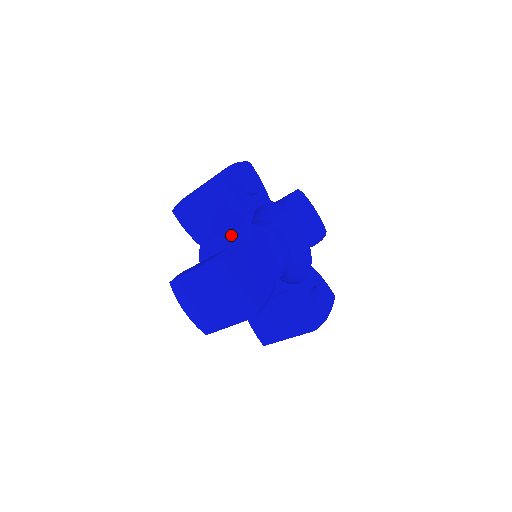
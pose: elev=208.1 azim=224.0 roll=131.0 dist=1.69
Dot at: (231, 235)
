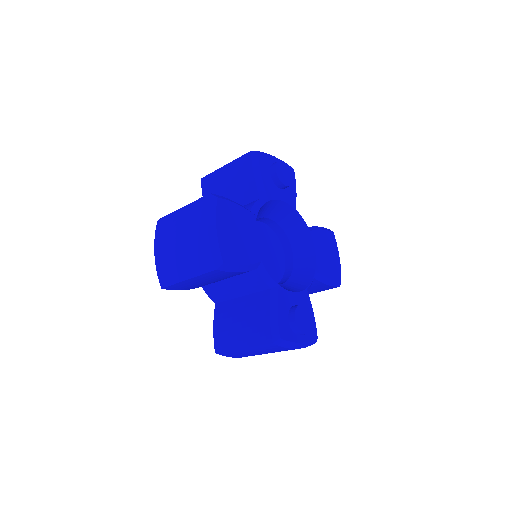
Dot at: occluded
